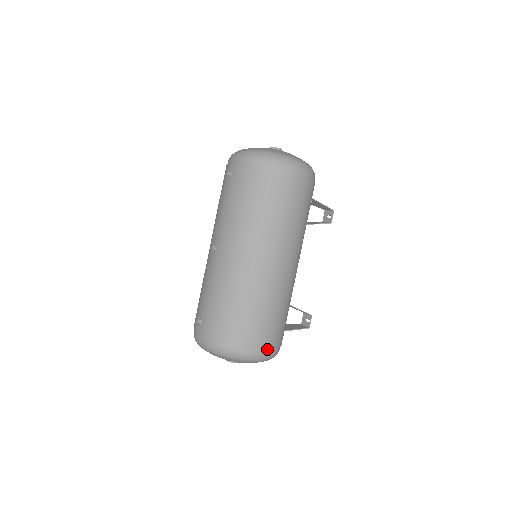
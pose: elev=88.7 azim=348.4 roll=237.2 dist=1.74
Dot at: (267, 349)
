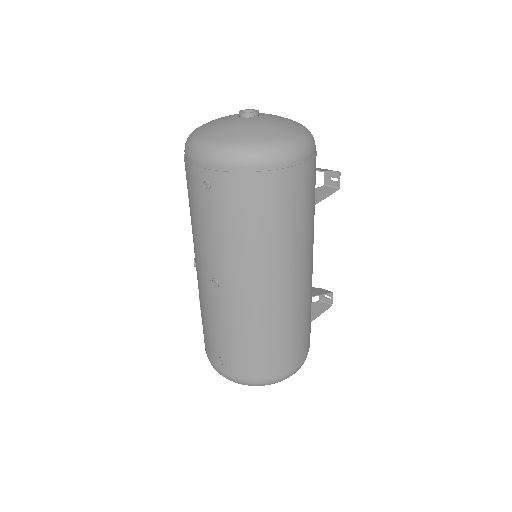
Dot at: (305, 356)
